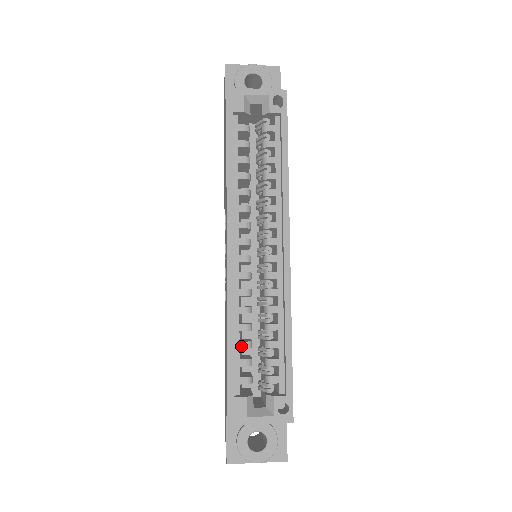
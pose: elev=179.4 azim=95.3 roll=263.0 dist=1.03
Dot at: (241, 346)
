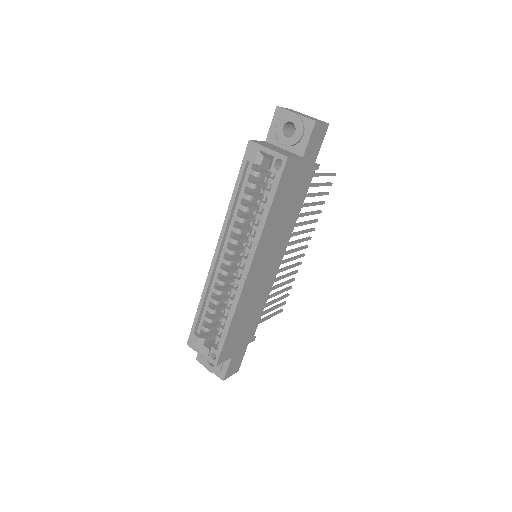
Dot at: (208, 310)
